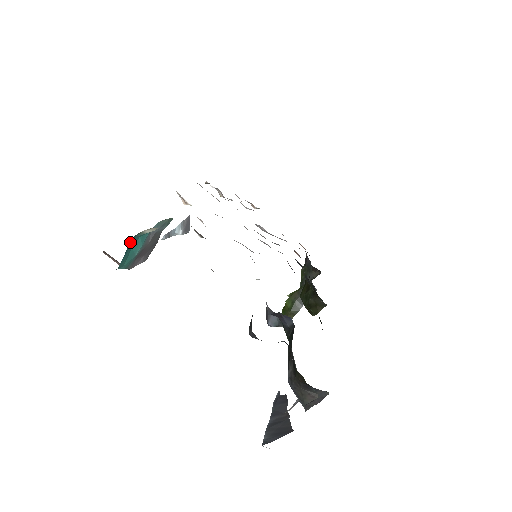
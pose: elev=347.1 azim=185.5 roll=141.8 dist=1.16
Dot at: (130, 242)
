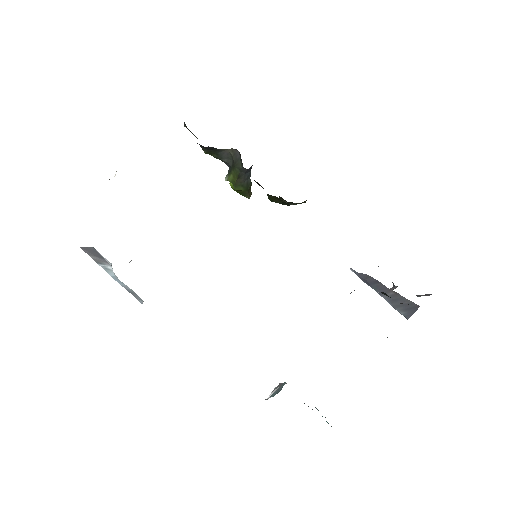
Dot at: occluded
